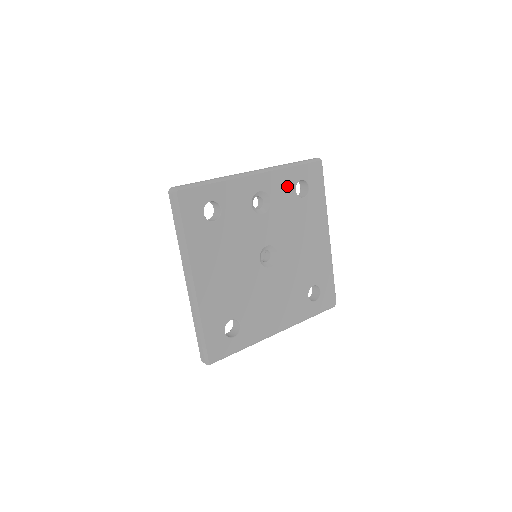
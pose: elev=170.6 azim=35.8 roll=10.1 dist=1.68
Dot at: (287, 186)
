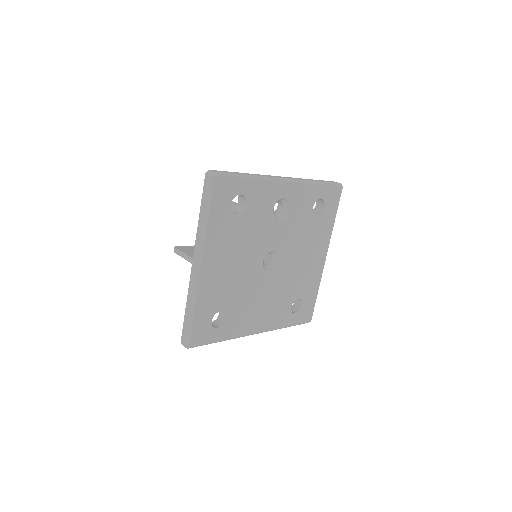
Dot at: (308, 201)
